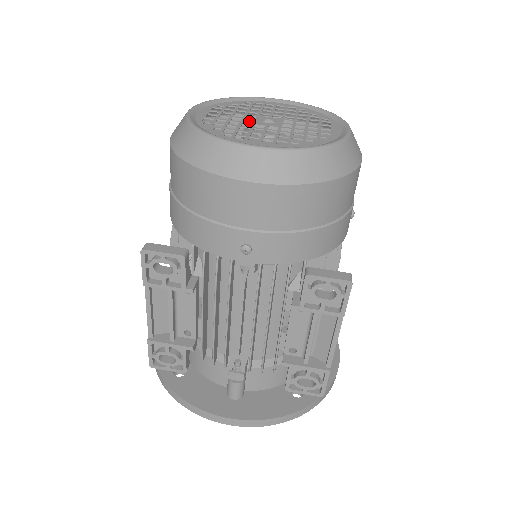
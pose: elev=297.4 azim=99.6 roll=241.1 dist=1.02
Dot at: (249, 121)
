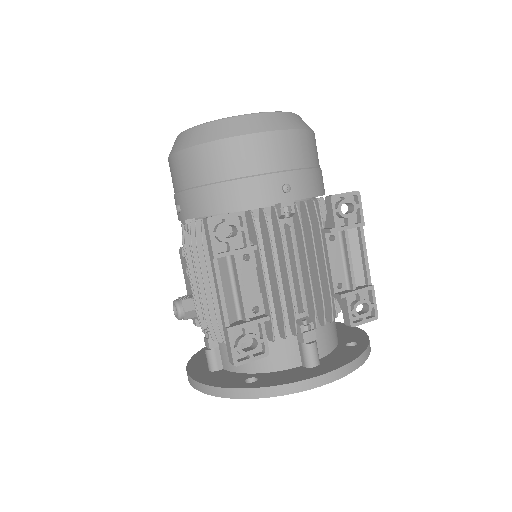
Dot at: occluded
